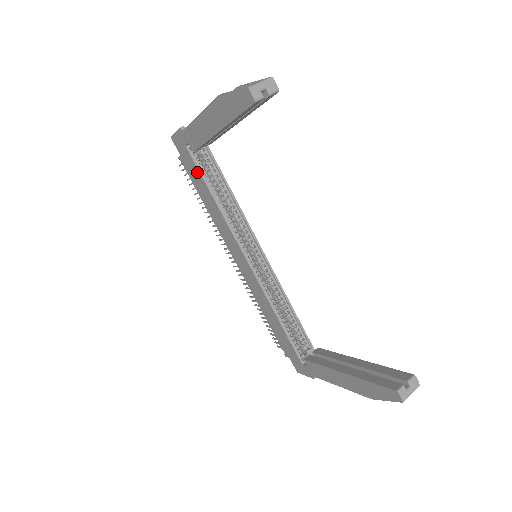
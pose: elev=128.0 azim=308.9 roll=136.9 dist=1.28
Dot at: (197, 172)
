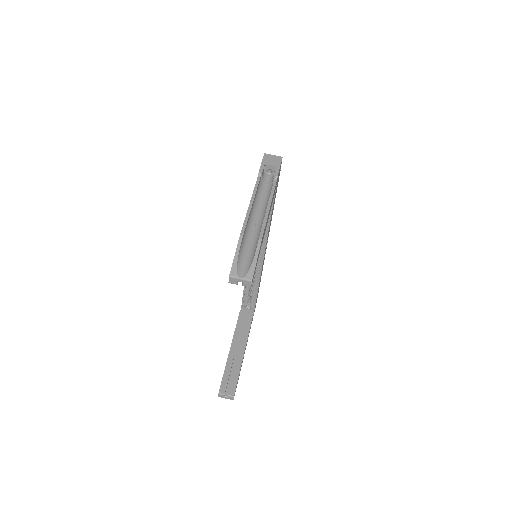
Dot at: occluded
